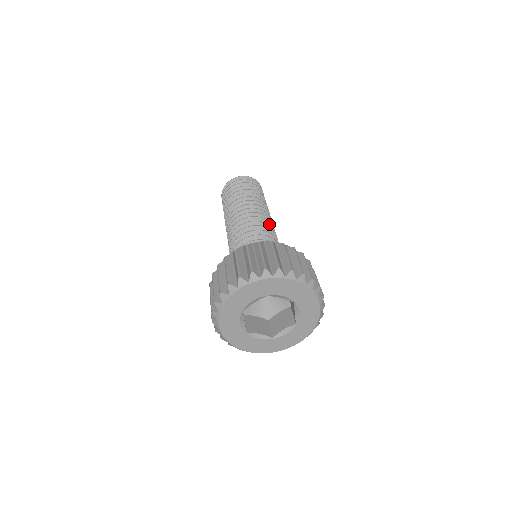
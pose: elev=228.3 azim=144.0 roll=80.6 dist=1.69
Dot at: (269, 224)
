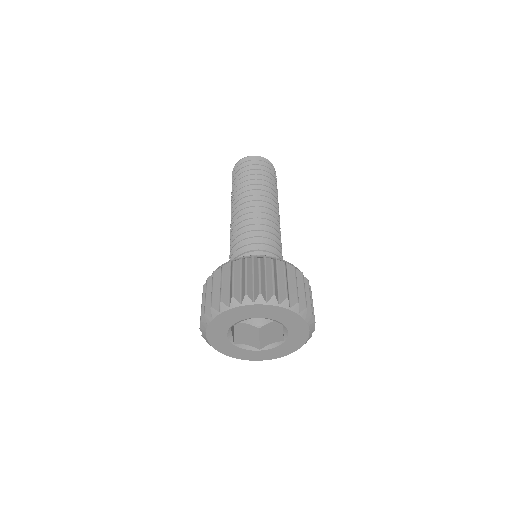
Dot at: (252, 215)
